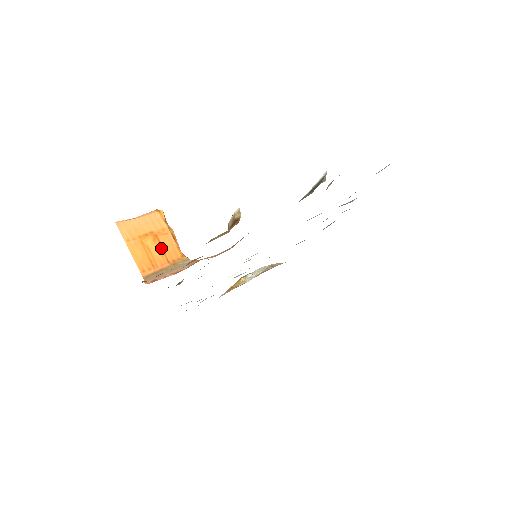
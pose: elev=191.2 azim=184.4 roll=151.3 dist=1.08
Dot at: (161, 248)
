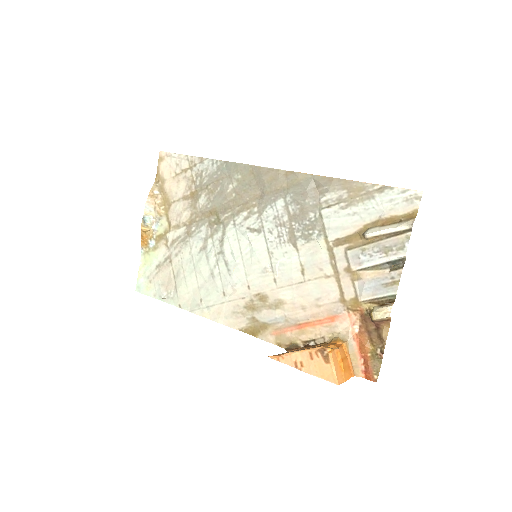
Dot at: (344, 359)
